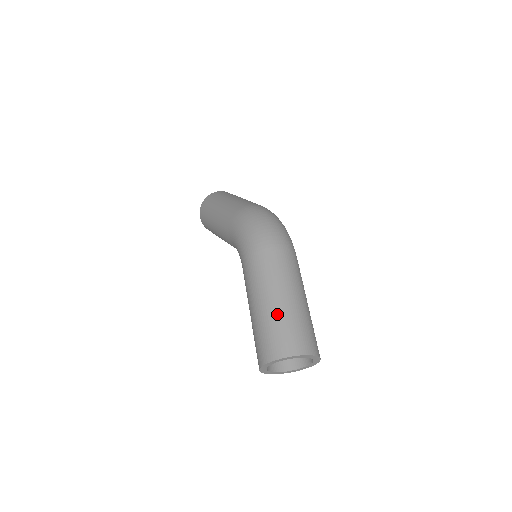
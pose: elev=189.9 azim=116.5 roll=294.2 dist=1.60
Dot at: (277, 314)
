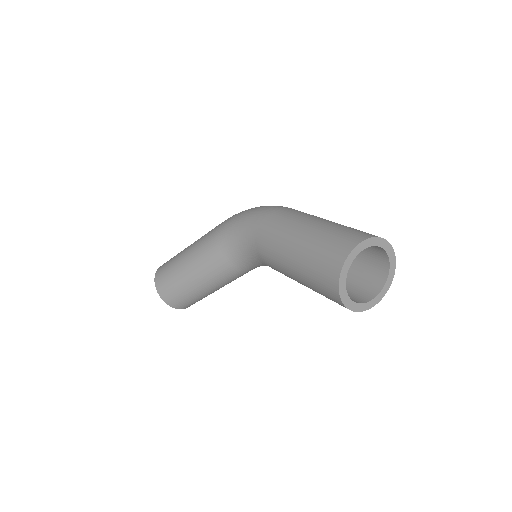
Dot at: (331, 225)
